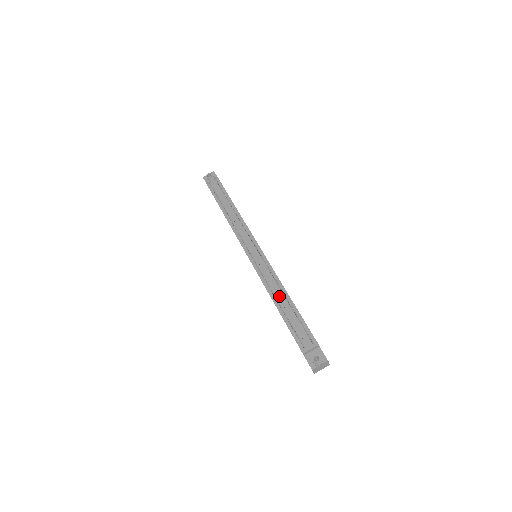
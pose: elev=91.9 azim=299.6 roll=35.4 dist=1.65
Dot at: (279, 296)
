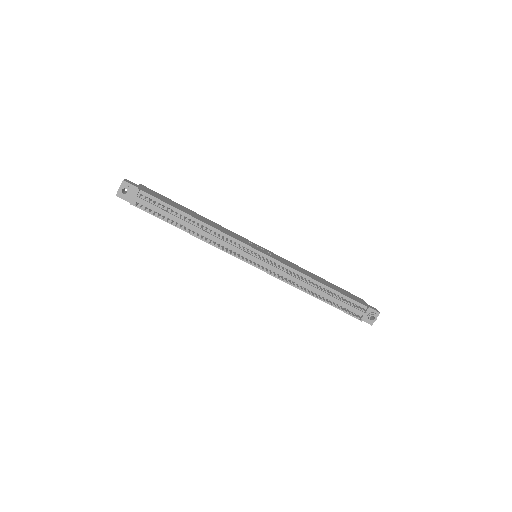
Dot at: (314, 290)
